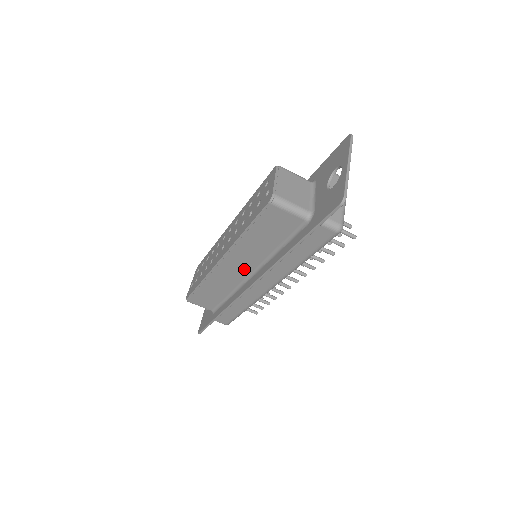
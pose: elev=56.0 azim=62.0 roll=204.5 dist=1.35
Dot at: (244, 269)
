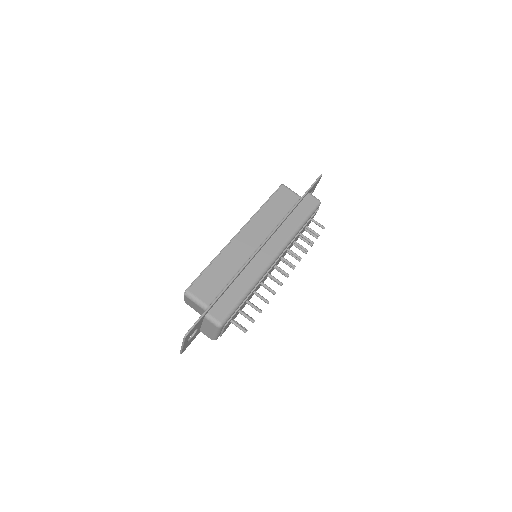
Dot at: (255, 241)
